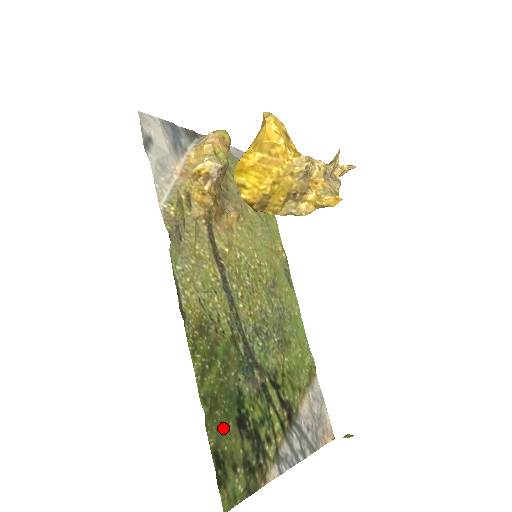
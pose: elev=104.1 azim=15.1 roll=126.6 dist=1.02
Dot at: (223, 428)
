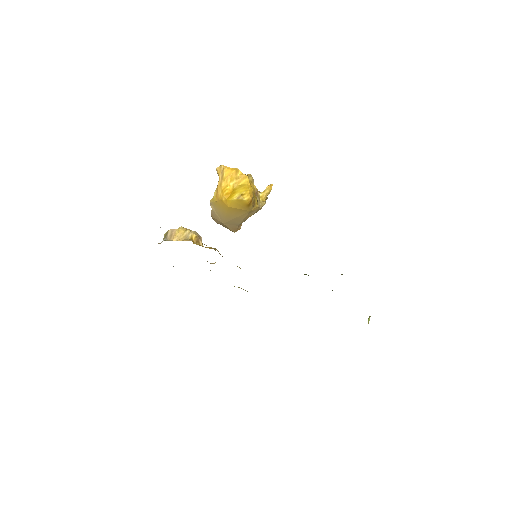
Dot at: occluded
